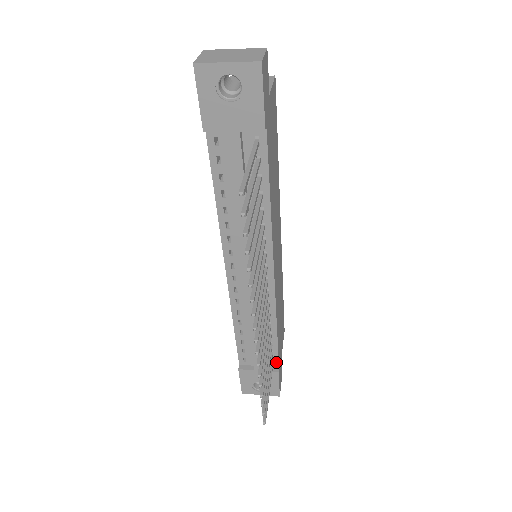
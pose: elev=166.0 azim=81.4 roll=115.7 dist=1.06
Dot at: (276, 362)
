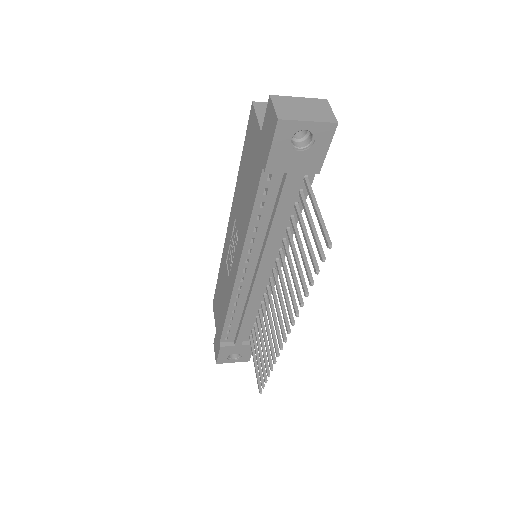
Dot at: occluded
